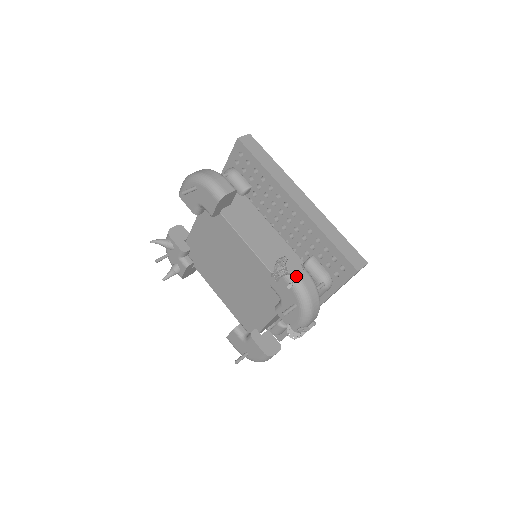
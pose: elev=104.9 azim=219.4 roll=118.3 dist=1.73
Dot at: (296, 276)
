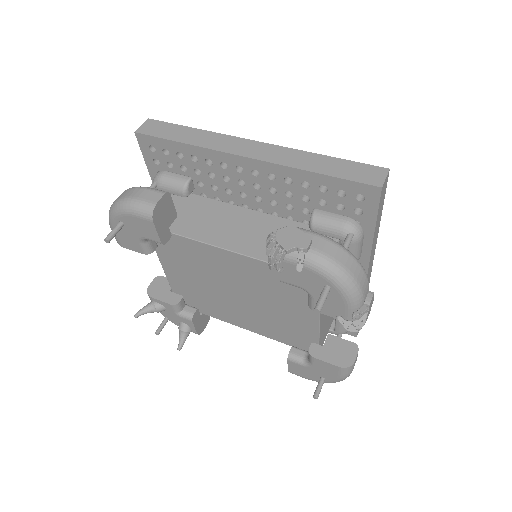
Dot at: (299, 248)
